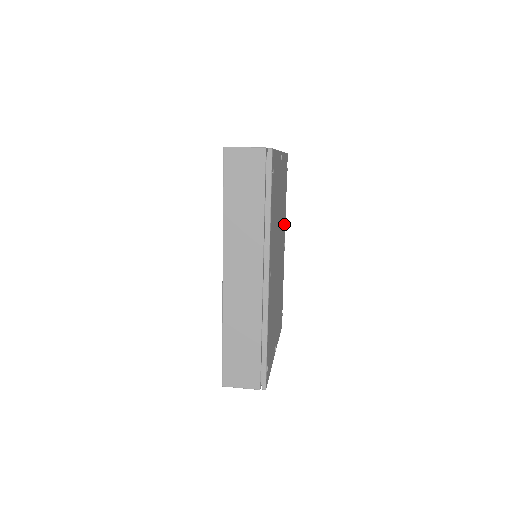
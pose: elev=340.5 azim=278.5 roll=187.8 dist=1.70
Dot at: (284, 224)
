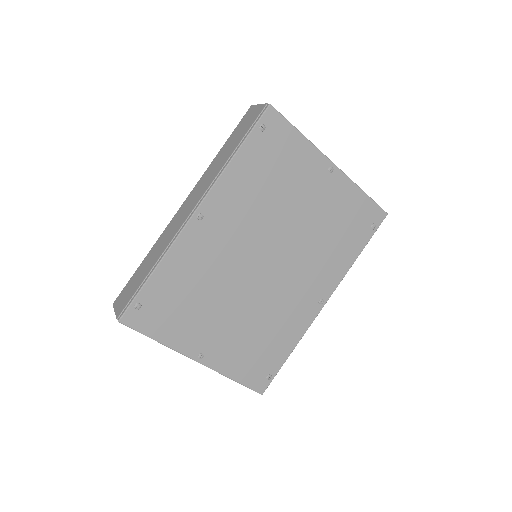
Dot at: (331, 275)
